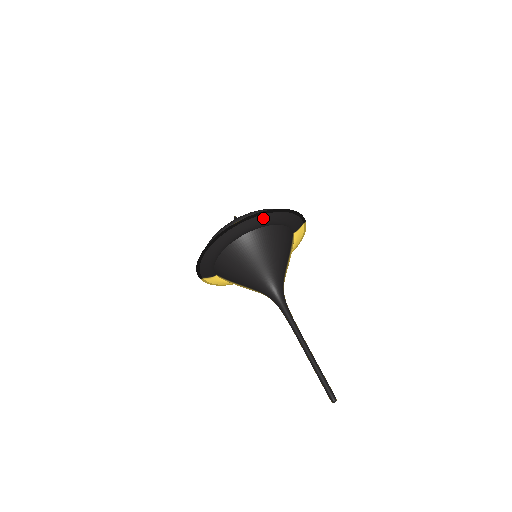
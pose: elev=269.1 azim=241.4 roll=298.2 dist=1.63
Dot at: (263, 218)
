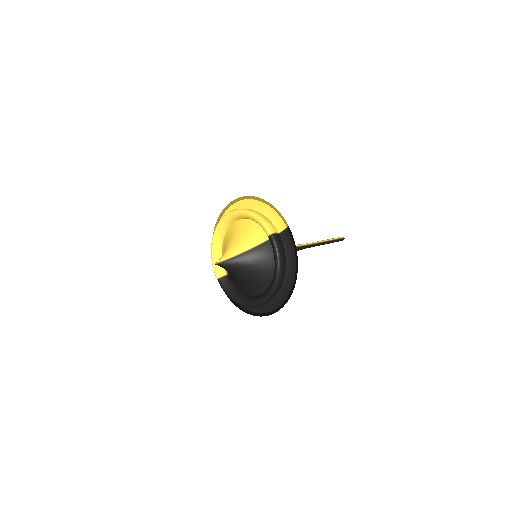
Dot at: (288, 291)
